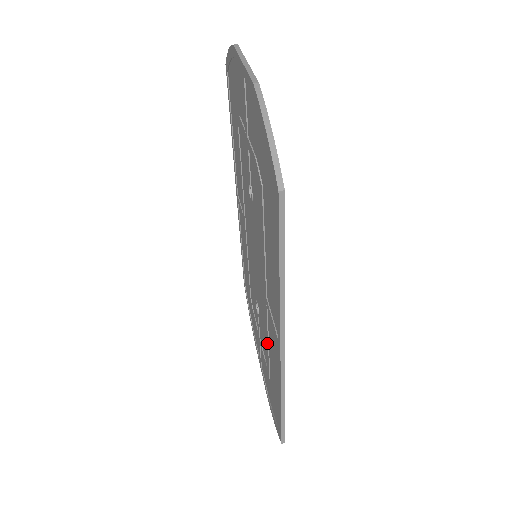
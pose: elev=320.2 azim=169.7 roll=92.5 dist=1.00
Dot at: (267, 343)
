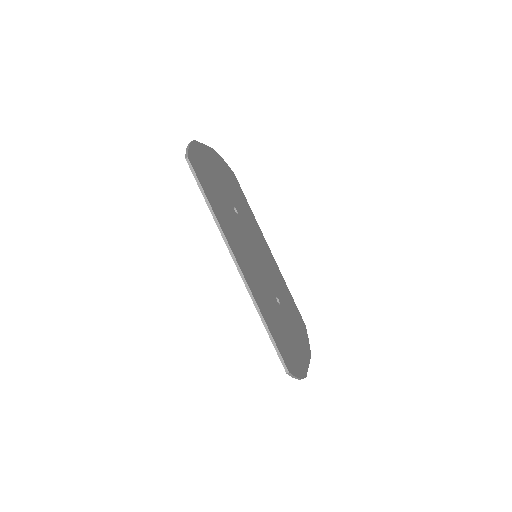
Dot at: occluded
